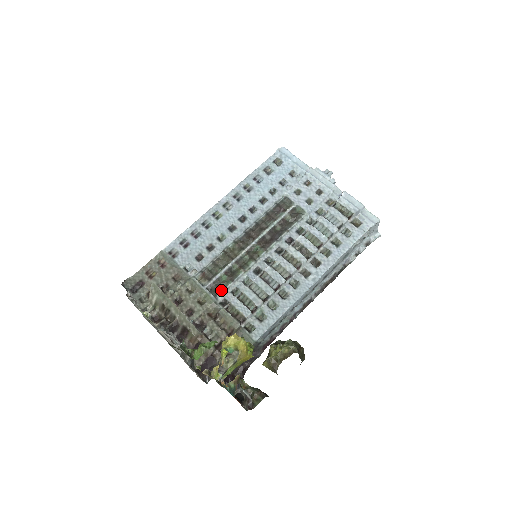
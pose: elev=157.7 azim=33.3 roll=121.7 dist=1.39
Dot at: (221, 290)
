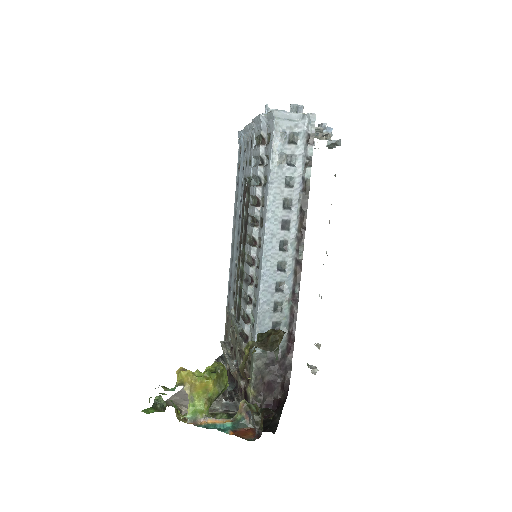
Dot at: occluded
